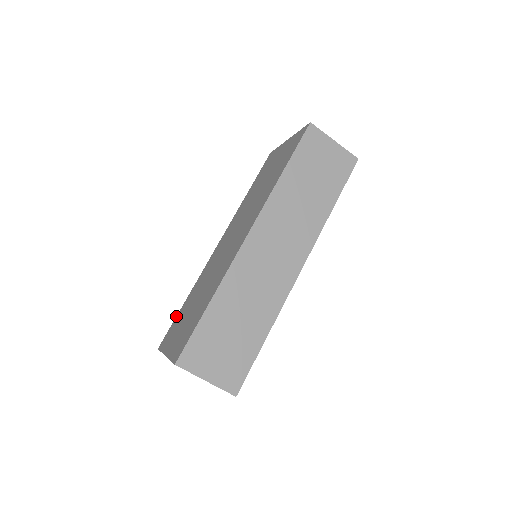
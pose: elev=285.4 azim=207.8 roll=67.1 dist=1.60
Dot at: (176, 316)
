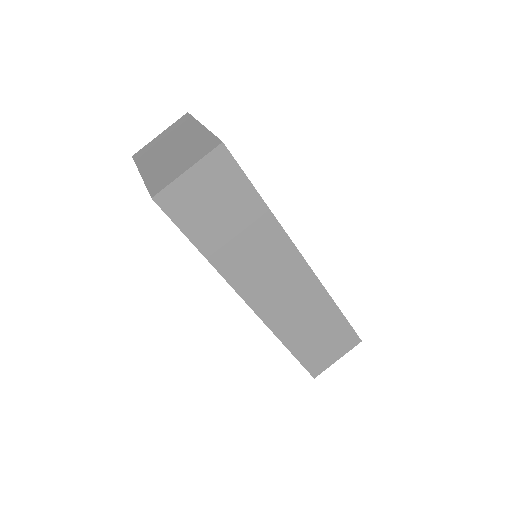
Dot at: occluded
